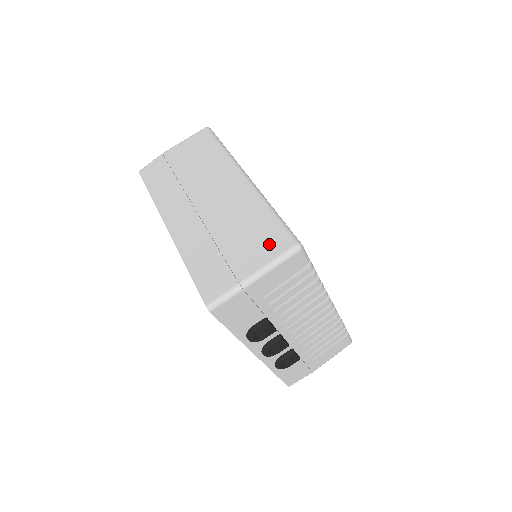
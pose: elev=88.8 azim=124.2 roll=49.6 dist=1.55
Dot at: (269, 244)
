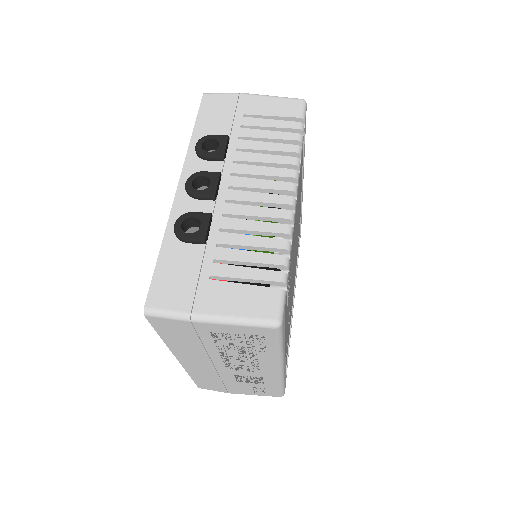
Dot at: occluded
